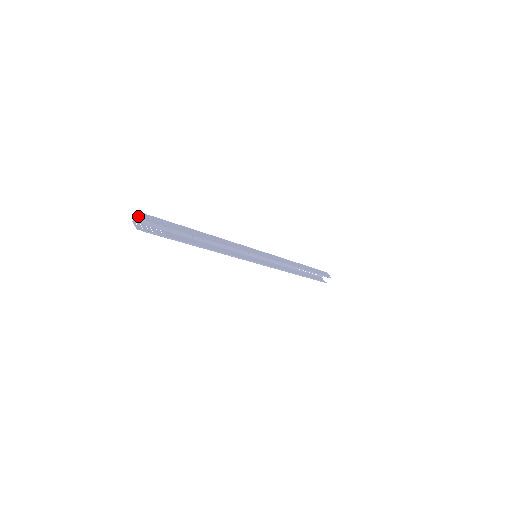
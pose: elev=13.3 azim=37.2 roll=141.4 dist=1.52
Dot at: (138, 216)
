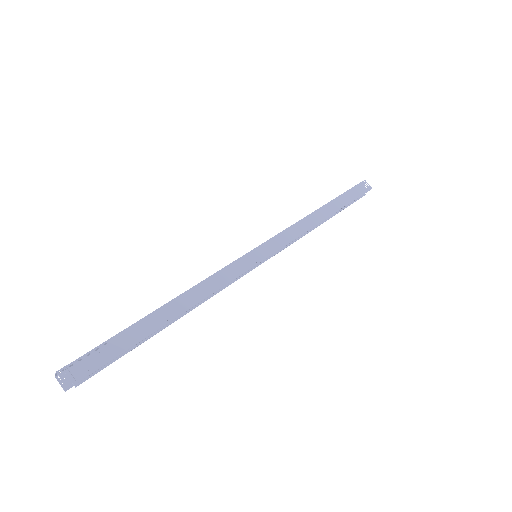
Dot at: (58, 371)
